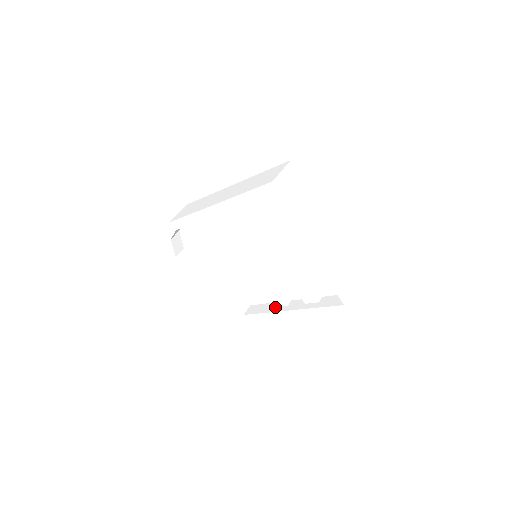
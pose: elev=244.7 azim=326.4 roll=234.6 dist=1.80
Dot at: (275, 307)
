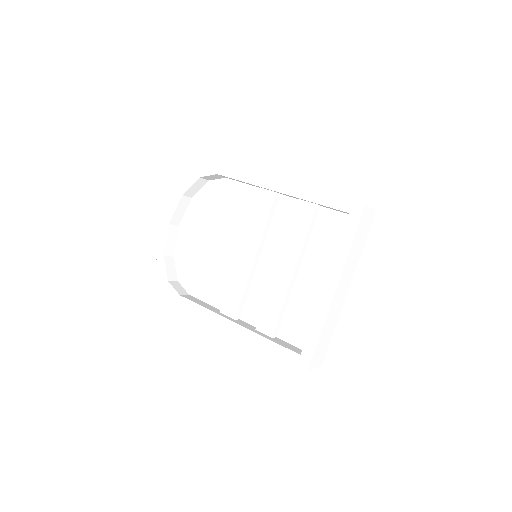
Dot at: (220, 312)
